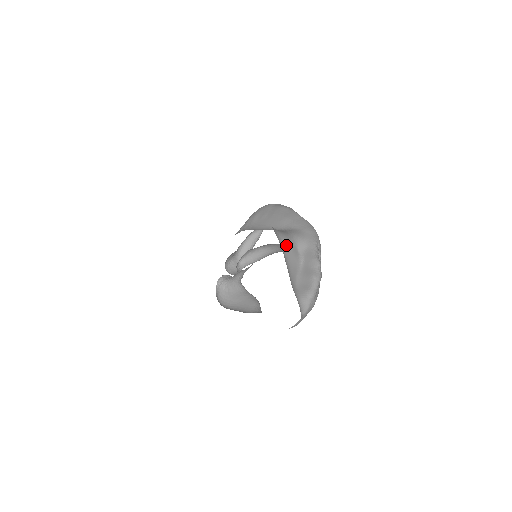
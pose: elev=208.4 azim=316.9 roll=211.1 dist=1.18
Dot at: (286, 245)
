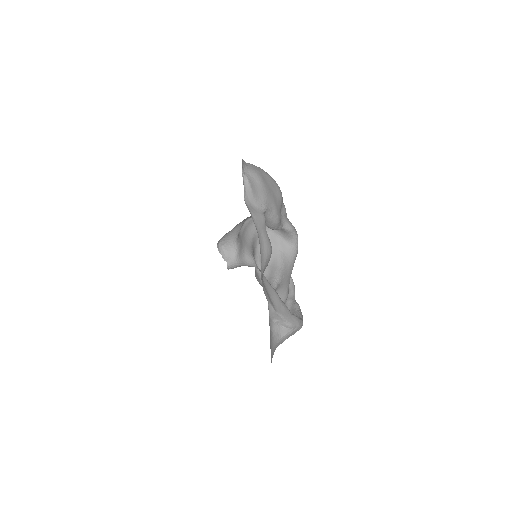
Dot at: occluded
